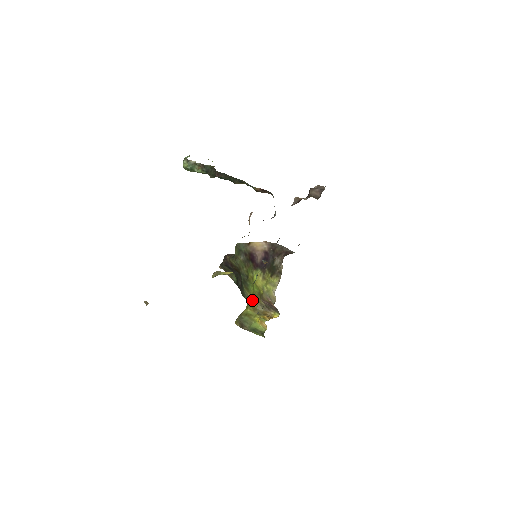
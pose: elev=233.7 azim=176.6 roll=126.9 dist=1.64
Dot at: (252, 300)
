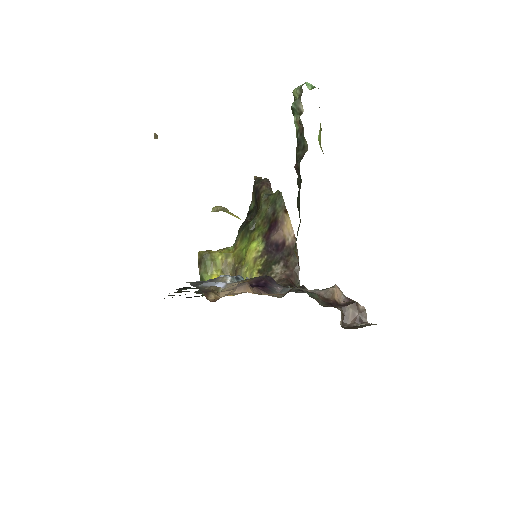
Dot at: (233, 252)
